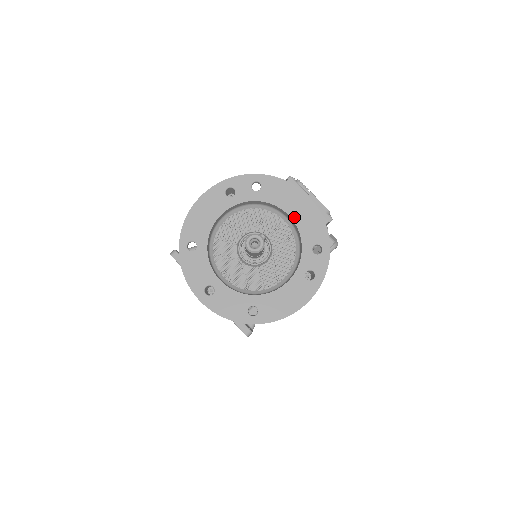
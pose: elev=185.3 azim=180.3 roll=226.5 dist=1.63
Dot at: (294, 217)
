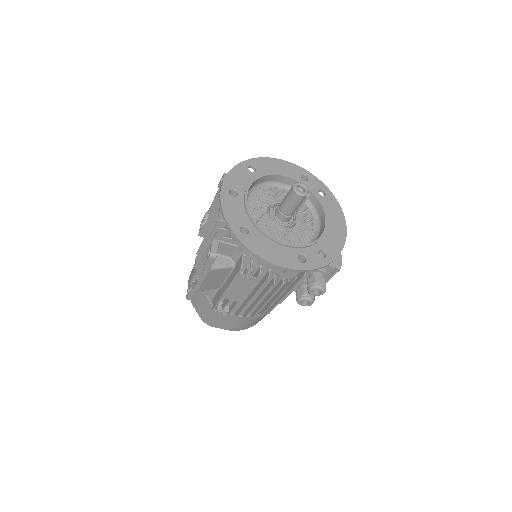
Dot at: (327, 226)
